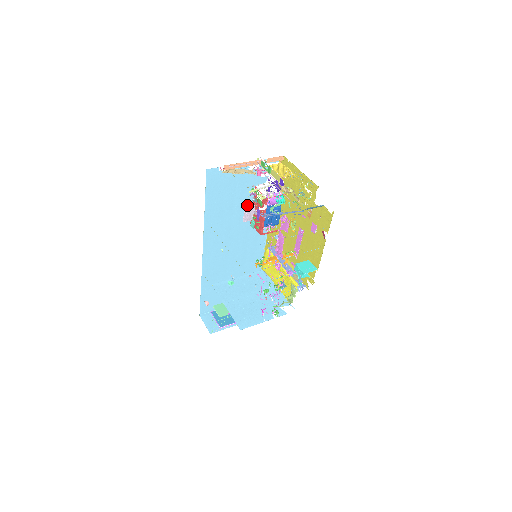
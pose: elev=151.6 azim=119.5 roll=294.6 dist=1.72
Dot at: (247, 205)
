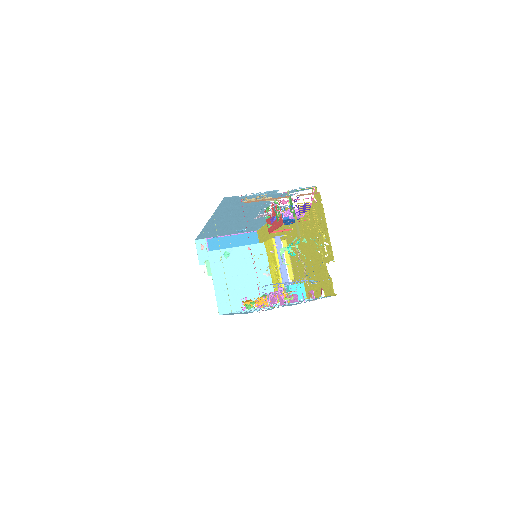
Dot at: (265, 205)
